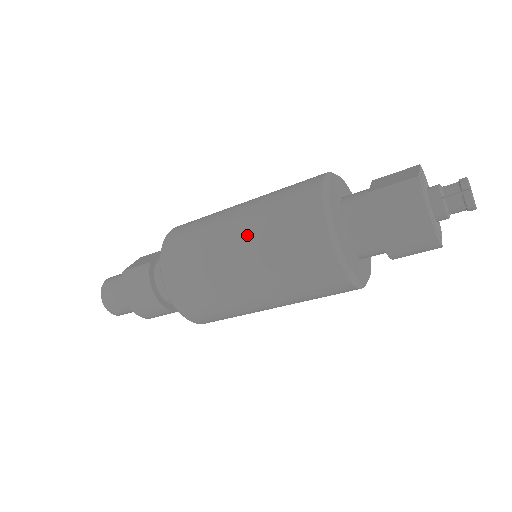
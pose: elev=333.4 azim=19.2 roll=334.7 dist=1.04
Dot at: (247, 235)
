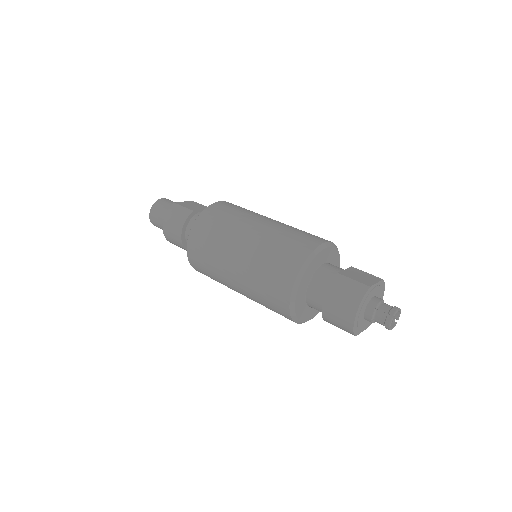
Dot at: (254, 243)
